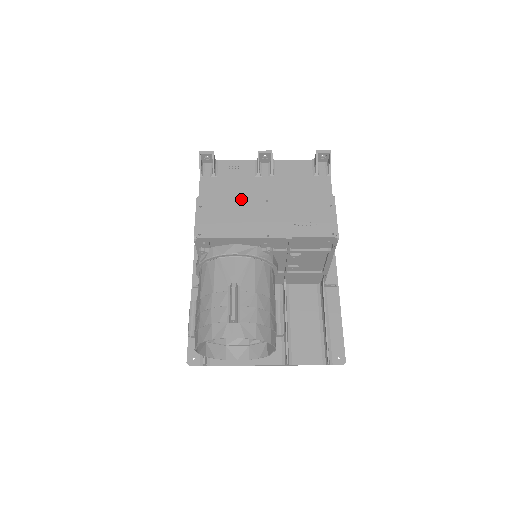
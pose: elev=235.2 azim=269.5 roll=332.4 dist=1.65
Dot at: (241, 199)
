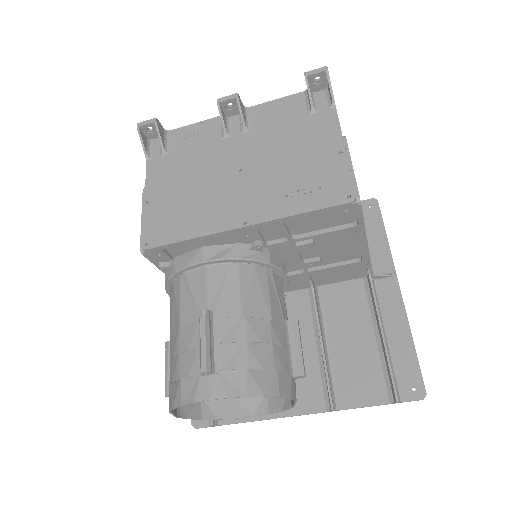
Dot at: (202, 177)
